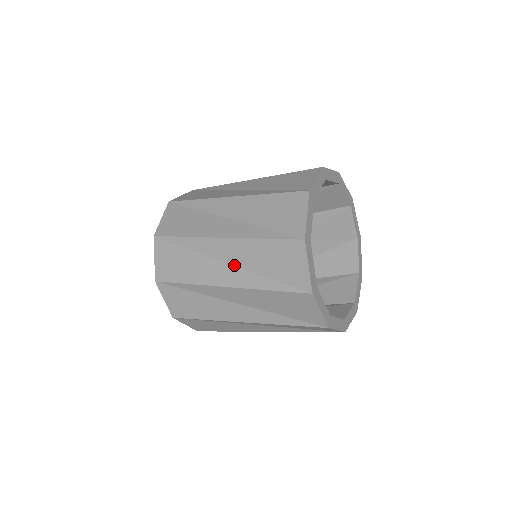
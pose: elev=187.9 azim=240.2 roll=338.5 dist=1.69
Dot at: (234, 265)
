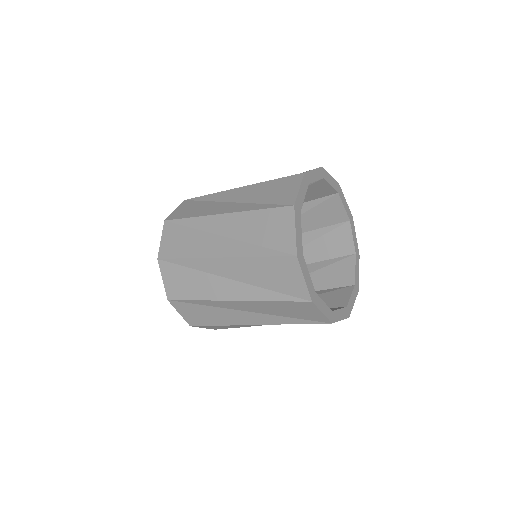
Dot at: (254, 312)
